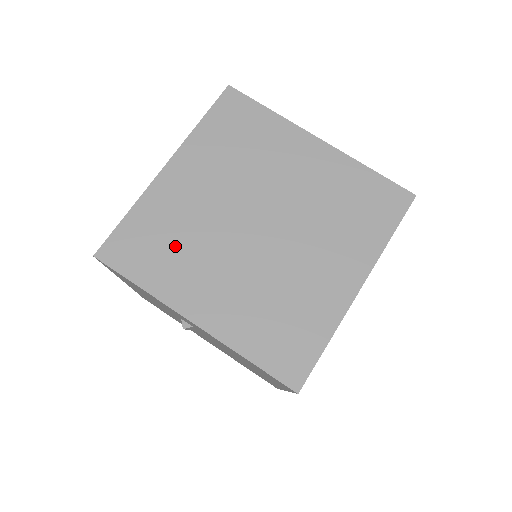
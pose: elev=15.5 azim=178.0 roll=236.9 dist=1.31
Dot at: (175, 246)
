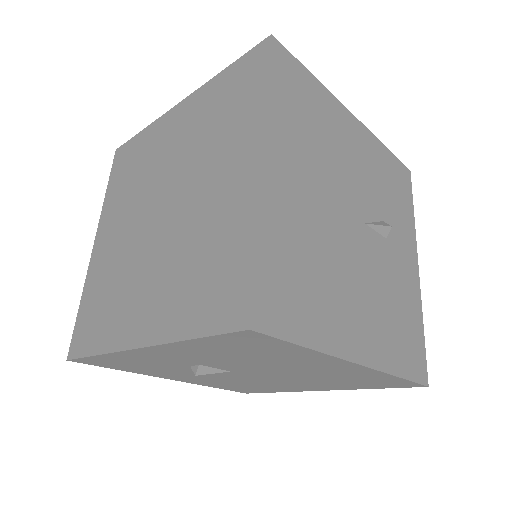
Dot at: (111, 295)
